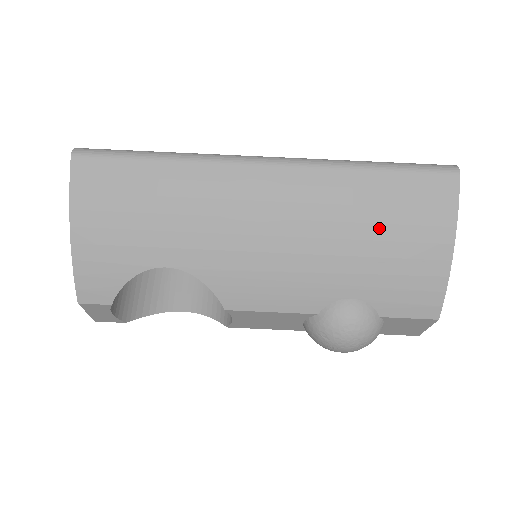
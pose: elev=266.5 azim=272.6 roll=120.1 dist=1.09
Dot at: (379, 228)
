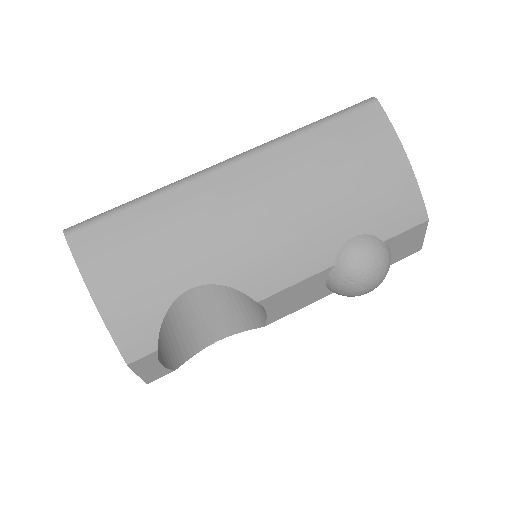
Dot at: (343, 169)
